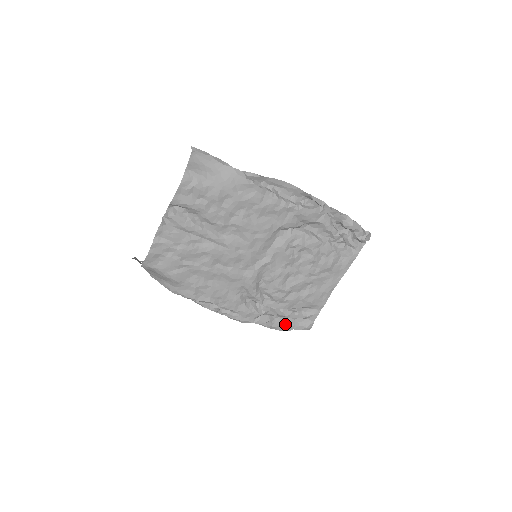
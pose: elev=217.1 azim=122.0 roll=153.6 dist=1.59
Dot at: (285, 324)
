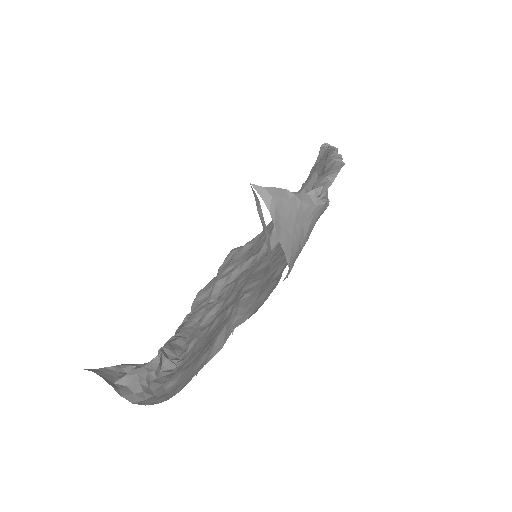
Dot at: occluded
